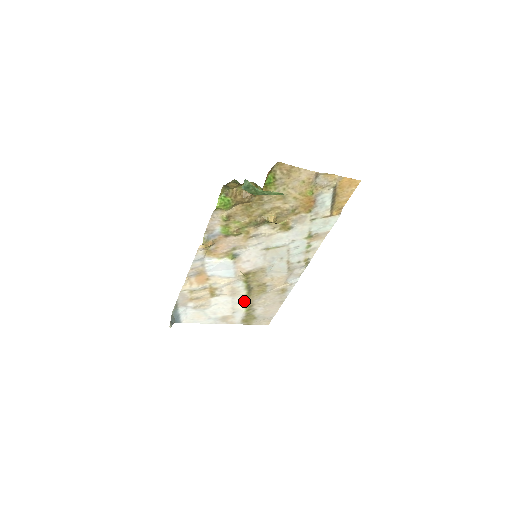
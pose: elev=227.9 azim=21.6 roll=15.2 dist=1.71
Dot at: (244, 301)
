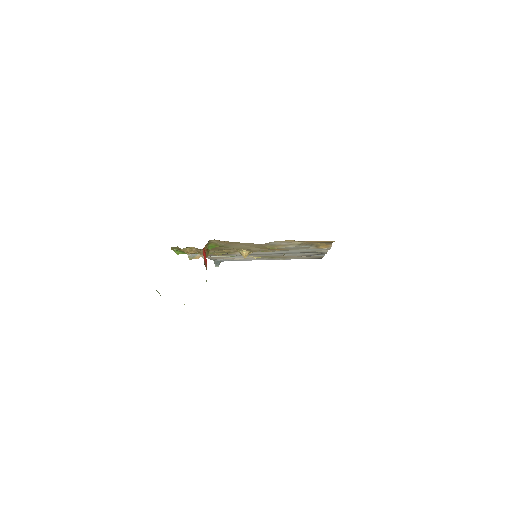
Dot at: (277, 258)
